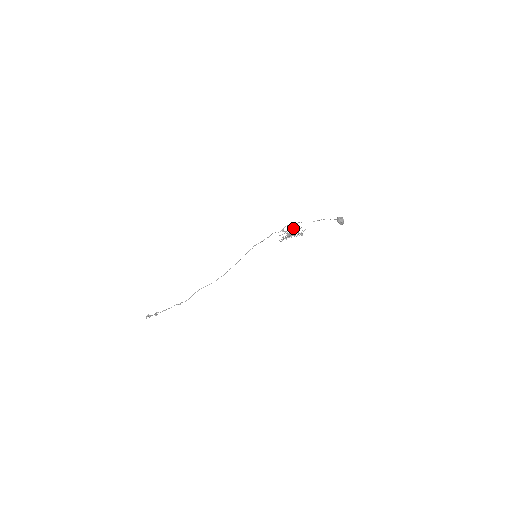
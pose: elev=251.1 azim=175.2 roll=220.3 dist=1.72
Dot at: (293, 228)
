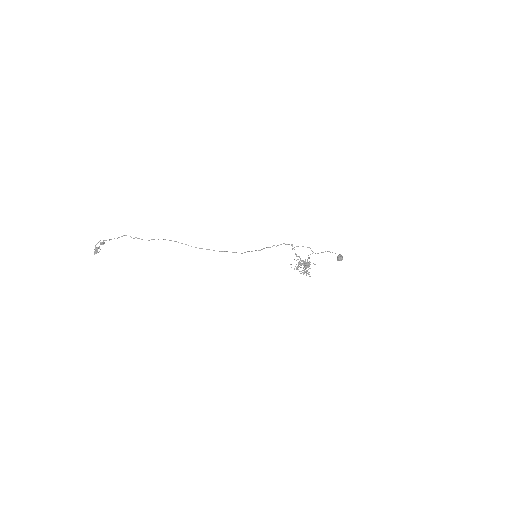
Dot at: occluded
